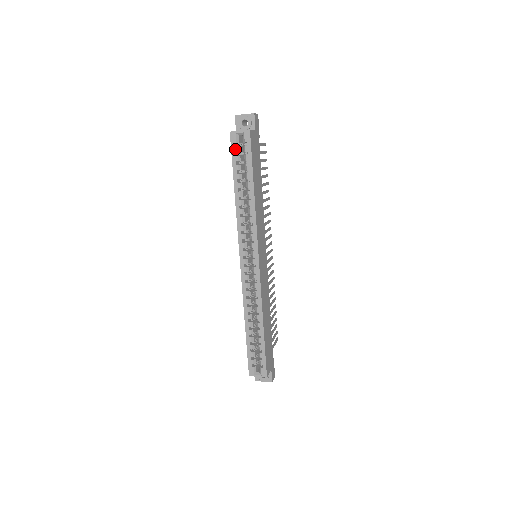
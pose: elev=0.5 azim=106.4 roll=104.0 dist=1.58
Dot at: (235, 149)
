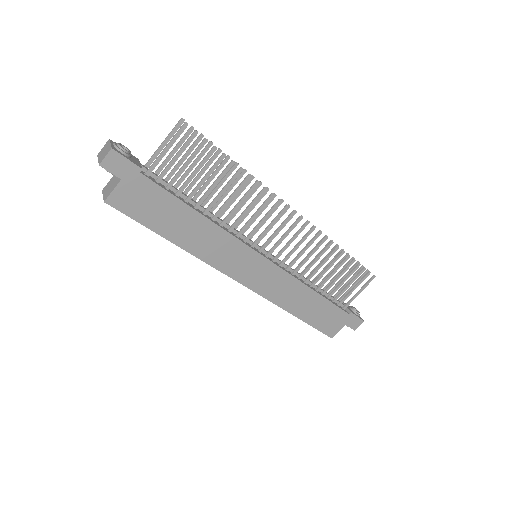
Dot at: occluded
